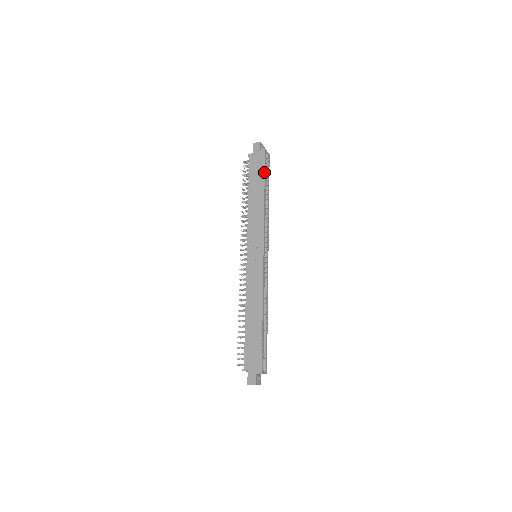
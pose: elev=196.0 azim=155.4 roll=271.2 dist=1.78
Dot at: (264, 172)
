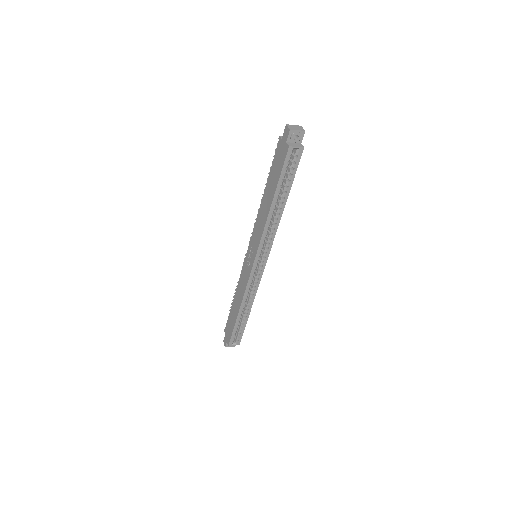
Dot at: (279, 178)
